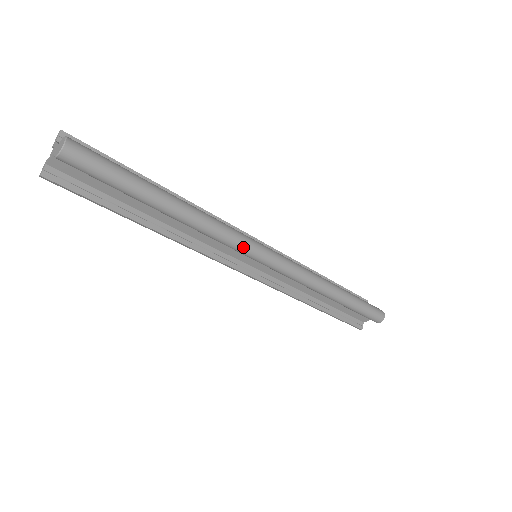
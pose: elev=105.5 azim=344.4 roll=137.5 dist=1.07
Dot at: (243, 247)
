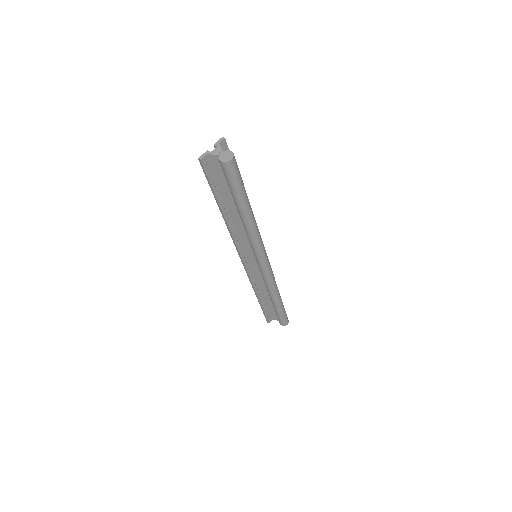
Dot at: (259, 252)
